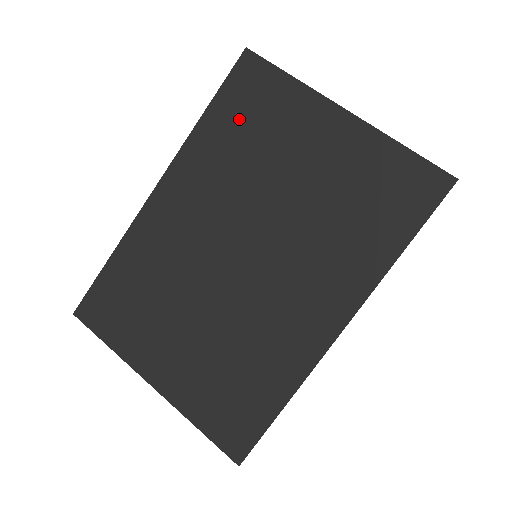
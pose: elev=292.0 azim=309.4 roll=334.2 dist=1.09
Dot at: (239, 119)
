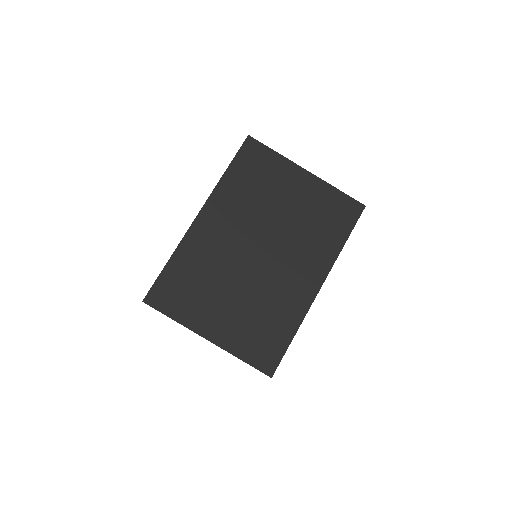
Dot at: (249, 174)
